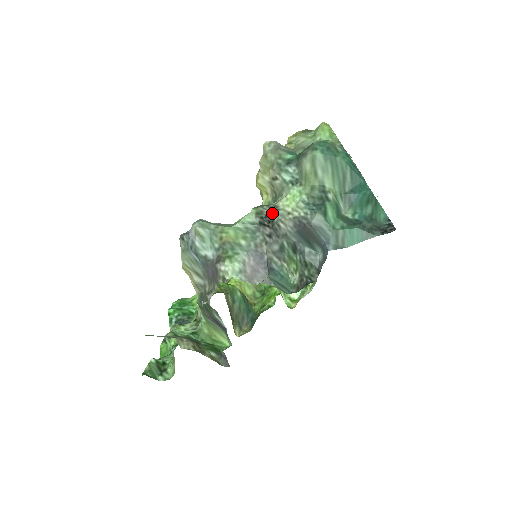
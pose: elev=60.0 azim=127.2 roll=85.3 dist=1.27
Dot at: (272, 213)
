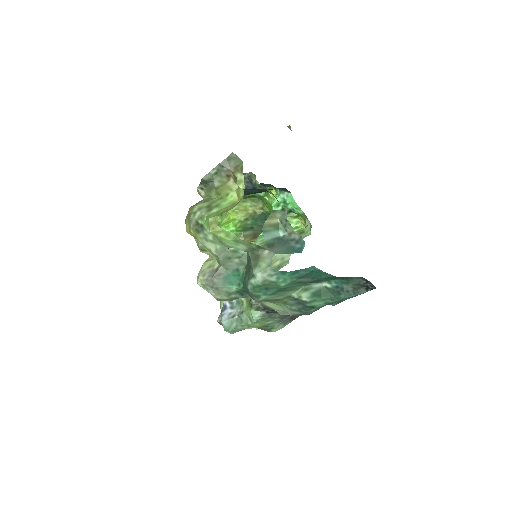
Dot at: (268, 308)
